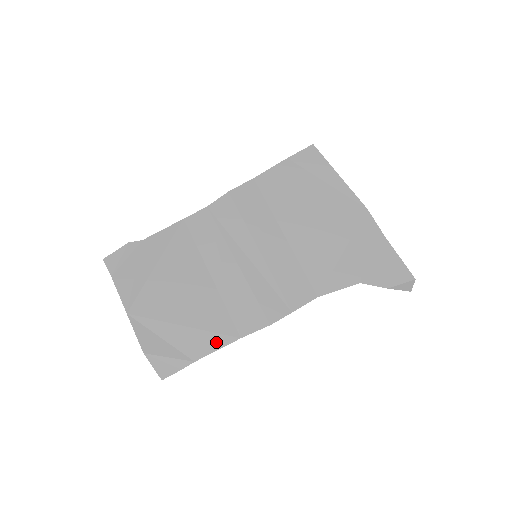
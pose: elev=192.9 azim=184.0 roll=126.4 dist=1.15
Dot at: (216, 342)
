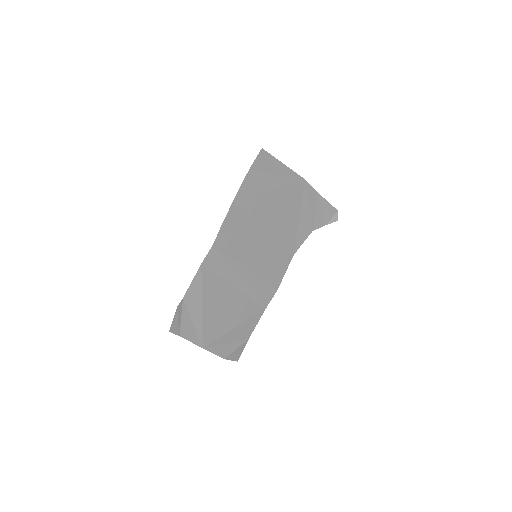
Dot at: (255, 321)
